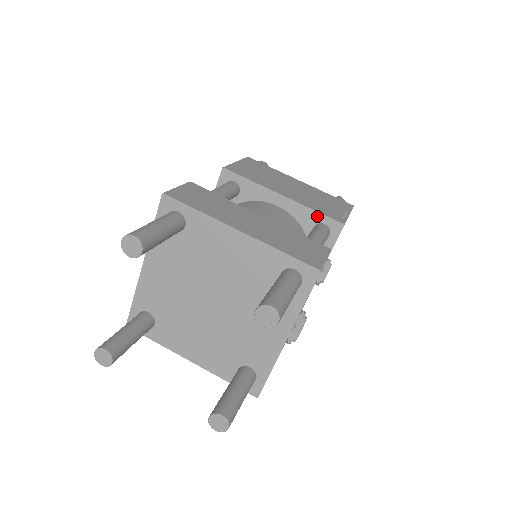
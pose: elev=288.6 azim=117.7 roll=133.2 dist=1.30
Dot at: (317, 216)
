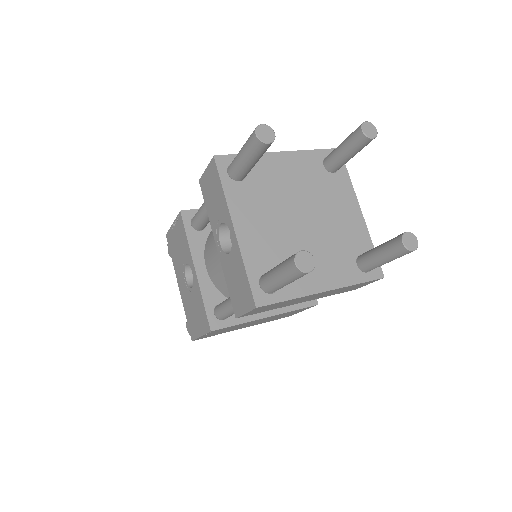
Dot at: occluded
